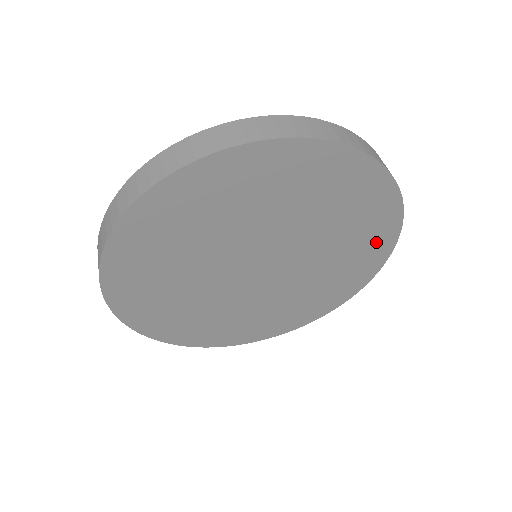
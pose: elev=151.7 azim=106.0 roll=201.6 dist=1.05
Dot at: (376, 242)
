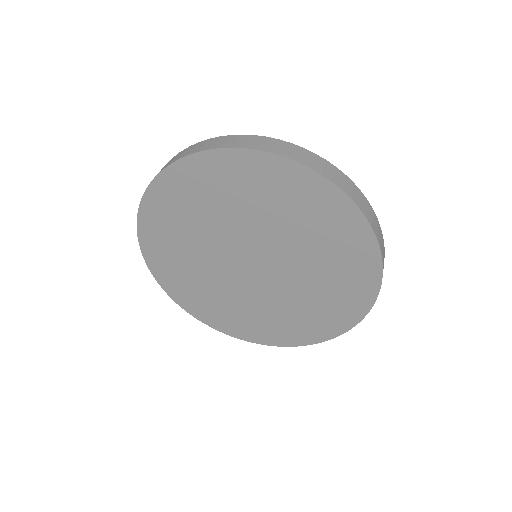
Dot at: (342, 224)
